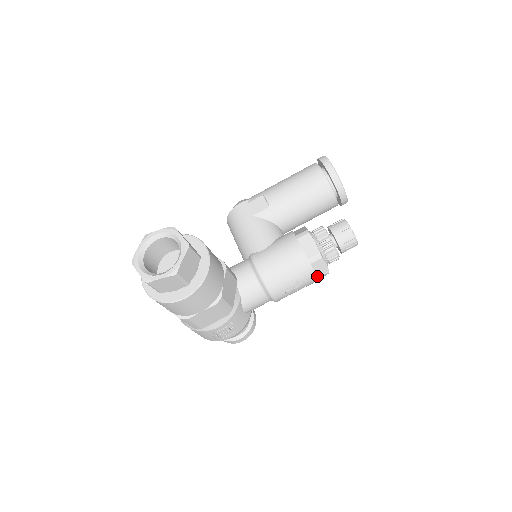
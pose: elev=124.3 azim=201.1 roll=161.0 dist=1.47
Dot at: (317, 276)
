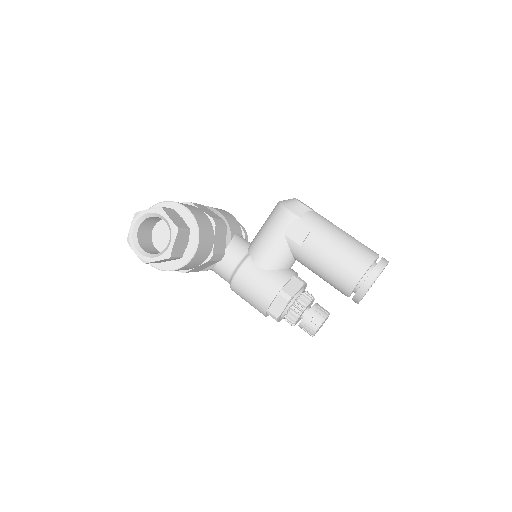
Dot at: occluded
